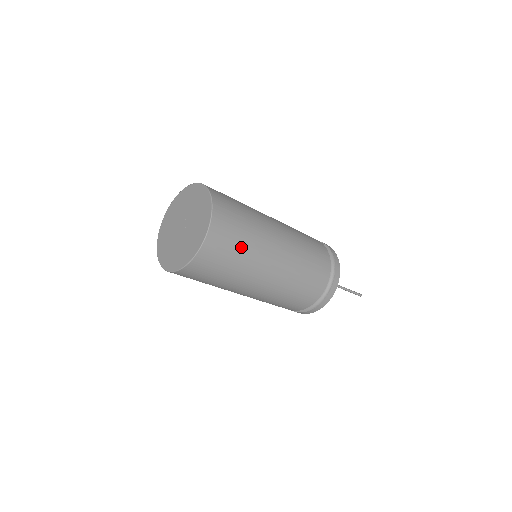
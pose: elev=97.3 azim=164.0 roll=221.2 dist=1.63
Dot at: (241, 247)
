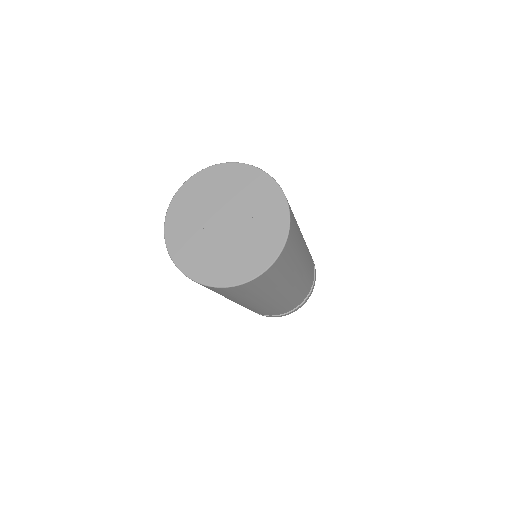
Dot at: (259, 292)
